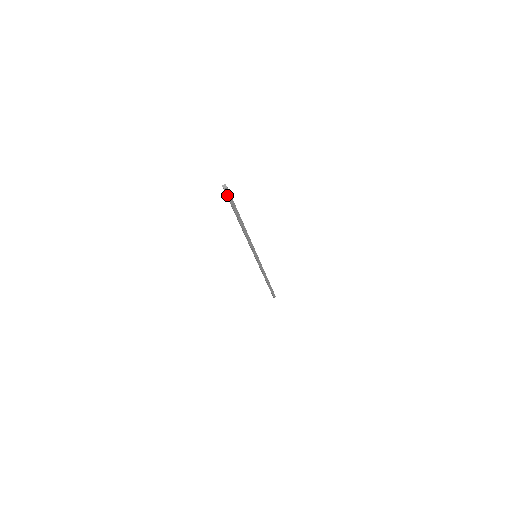
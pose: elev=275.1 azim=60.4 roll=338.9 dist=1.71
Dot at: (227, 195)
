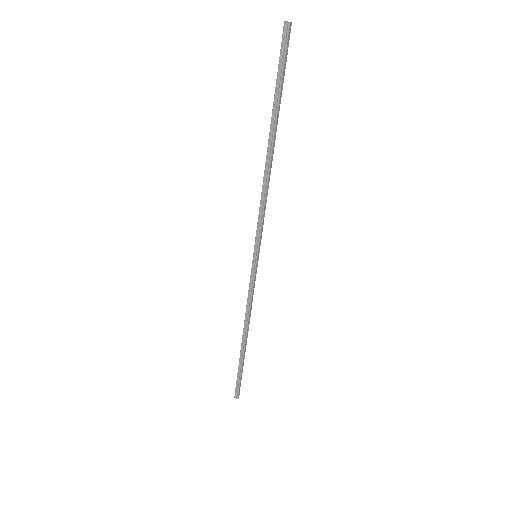
Dot at: (282, 43)
